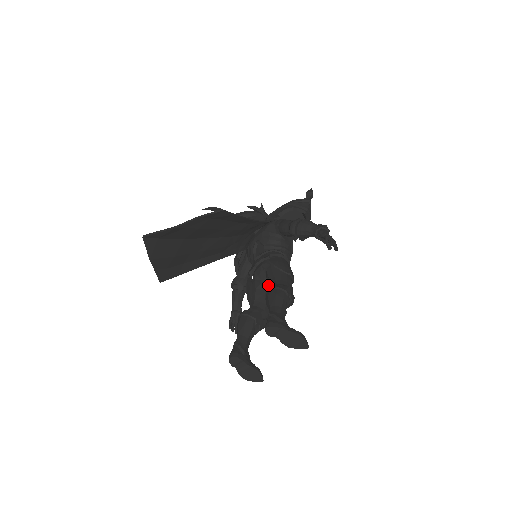
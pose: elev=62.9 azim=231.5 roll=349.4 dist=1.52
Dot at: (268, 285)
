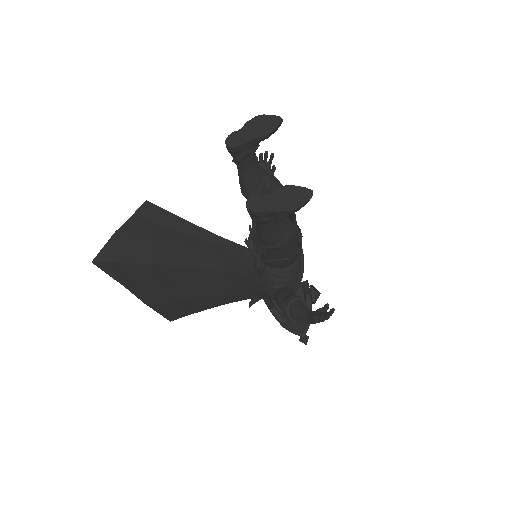
Dot at: occluded
